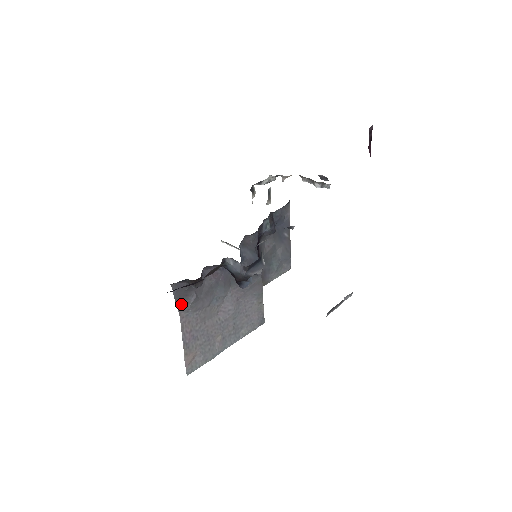
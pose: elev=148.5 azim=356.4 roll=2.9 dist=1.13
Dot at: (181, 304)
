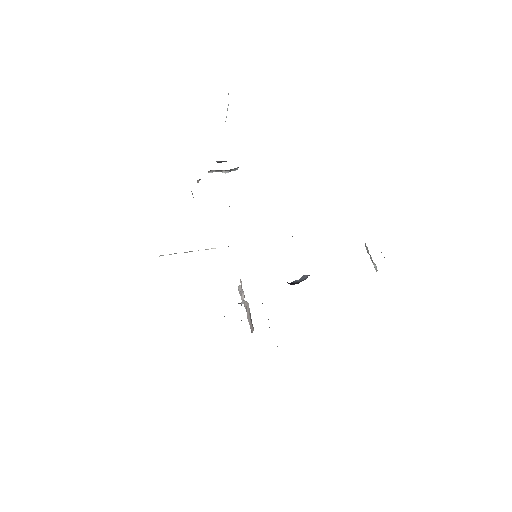
Dot at: occluded
